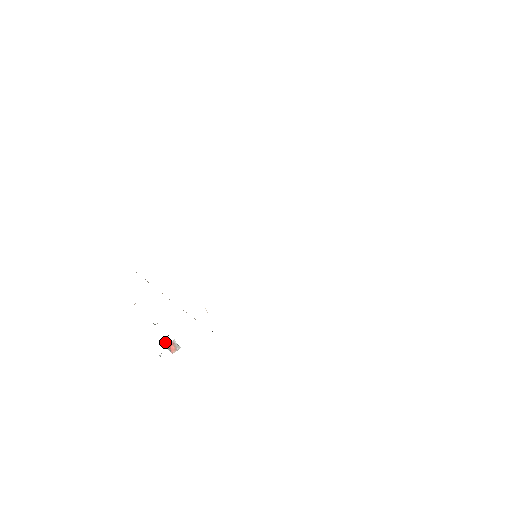
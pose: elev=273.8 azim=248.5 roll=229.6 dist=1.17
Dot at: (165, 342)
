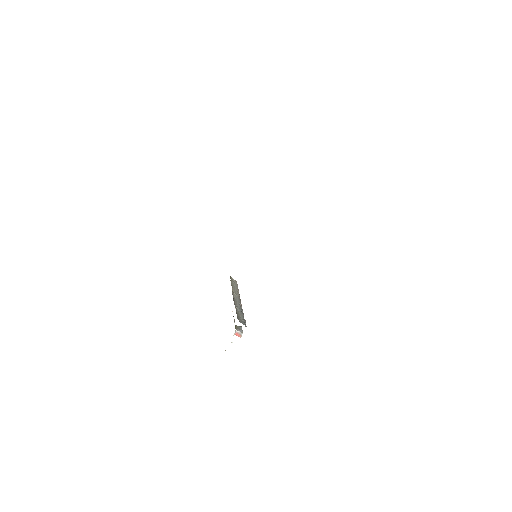
Dot at: occluded
